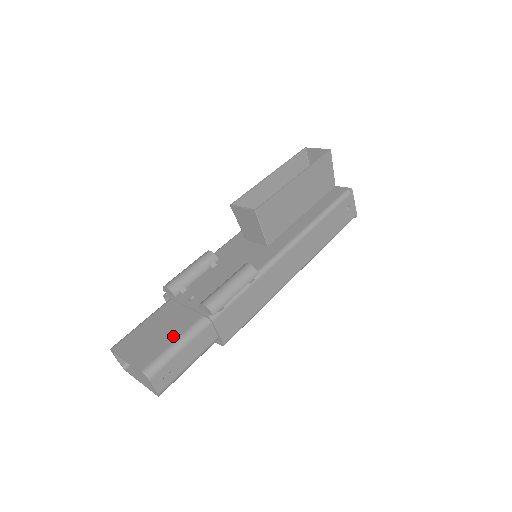
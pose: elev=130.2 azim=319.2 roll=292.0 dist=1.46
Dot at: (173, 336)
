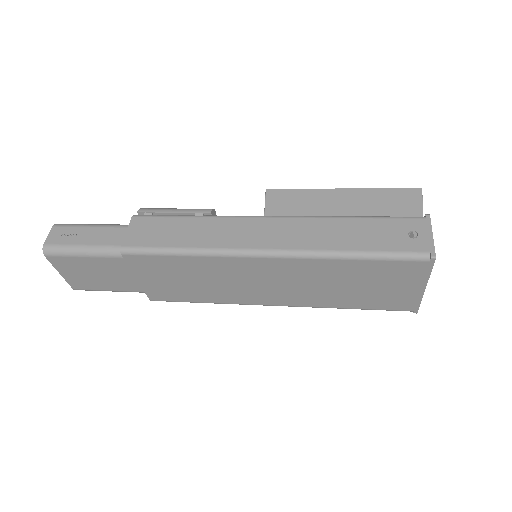
Dot at: occluded
